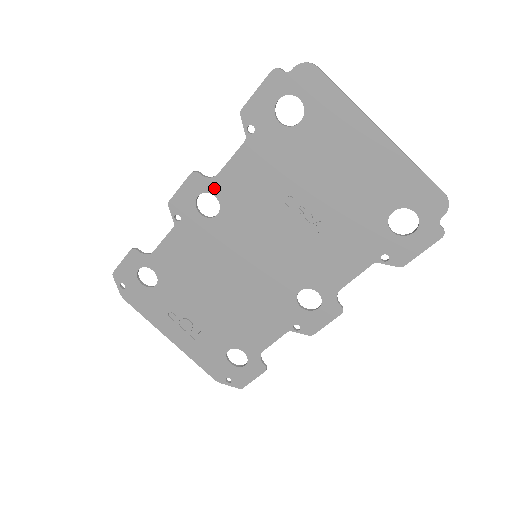
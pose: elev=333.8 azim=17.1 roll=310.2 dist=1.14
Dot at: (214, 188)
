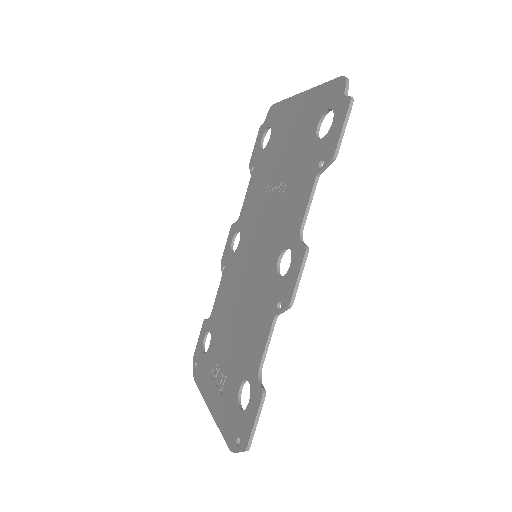
Dot at: (239, 225)
